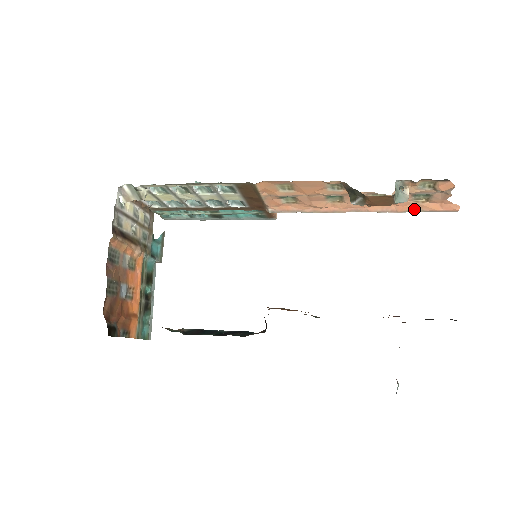
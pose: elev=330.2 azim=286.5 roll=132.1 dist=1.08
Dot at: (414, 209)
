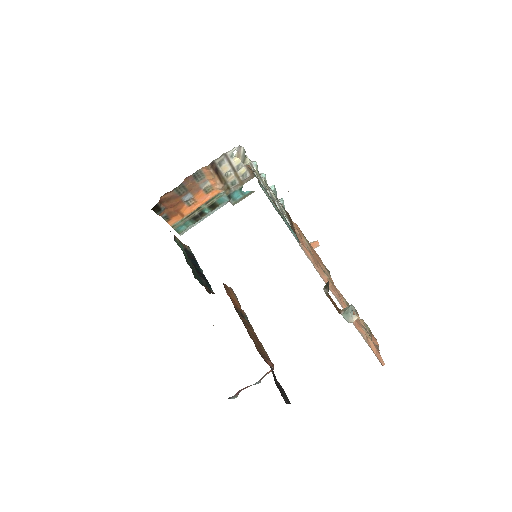
Dot at: (364, 335)
